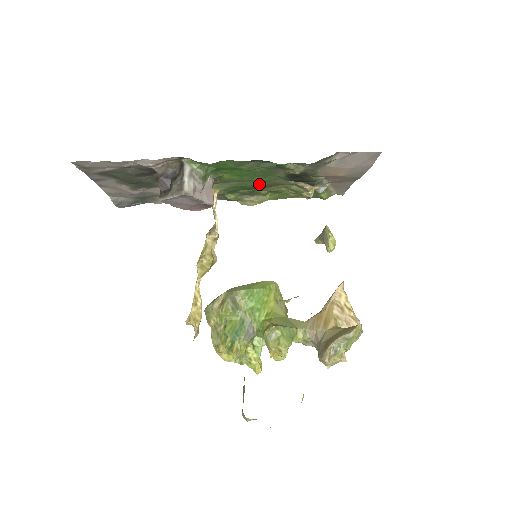
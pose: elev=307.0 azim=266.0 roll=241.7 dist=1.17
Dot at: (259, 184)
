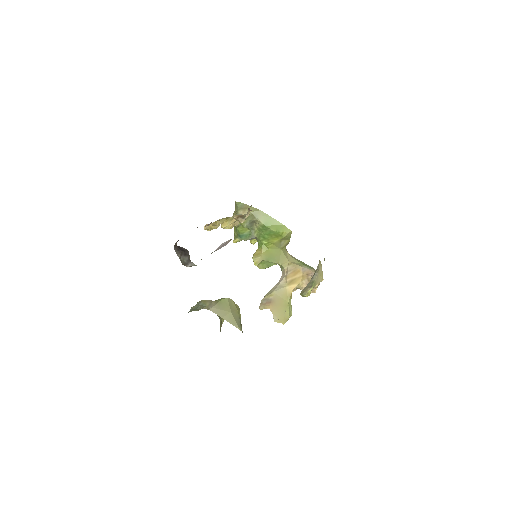
Dot at: occluded
